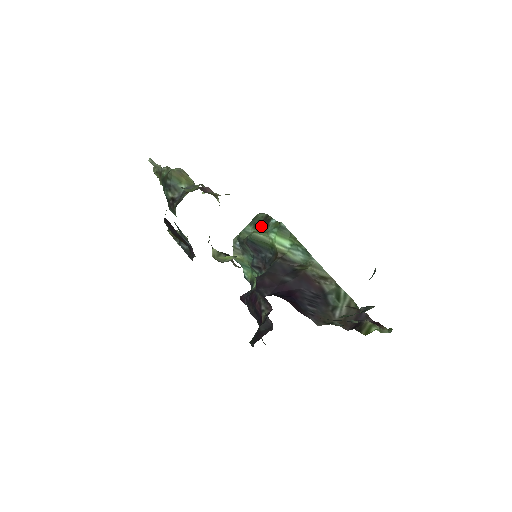
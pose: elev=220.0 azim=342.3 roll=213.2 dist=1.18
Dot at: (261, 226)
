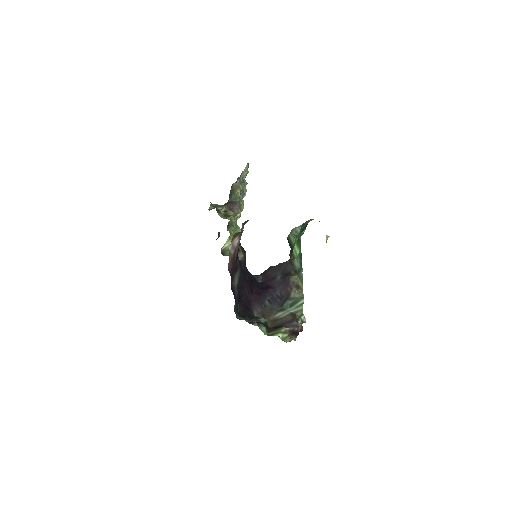
Dot at: (301, 231)
